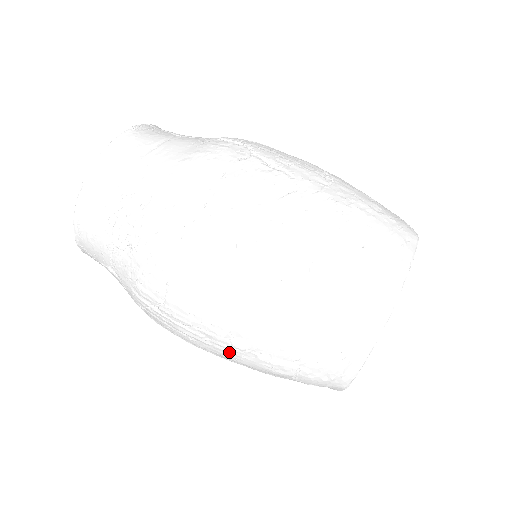
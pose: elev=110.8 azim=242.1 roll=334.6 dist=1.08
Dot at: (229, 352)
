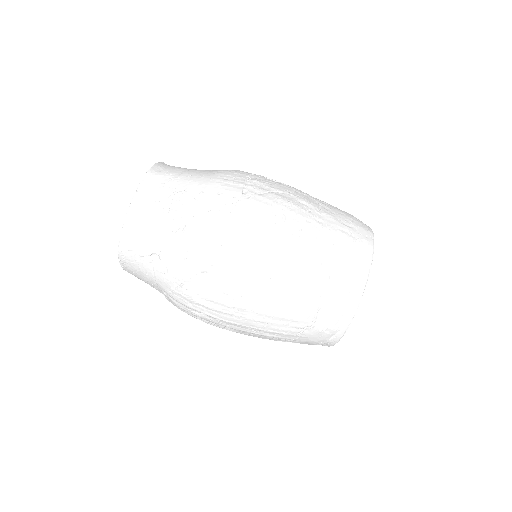
Dot at: (266, 302)
